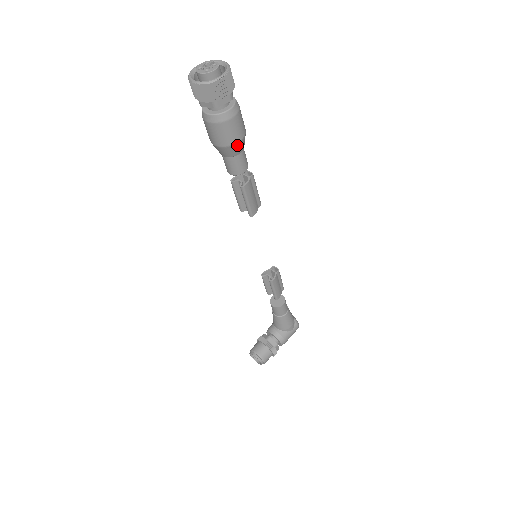
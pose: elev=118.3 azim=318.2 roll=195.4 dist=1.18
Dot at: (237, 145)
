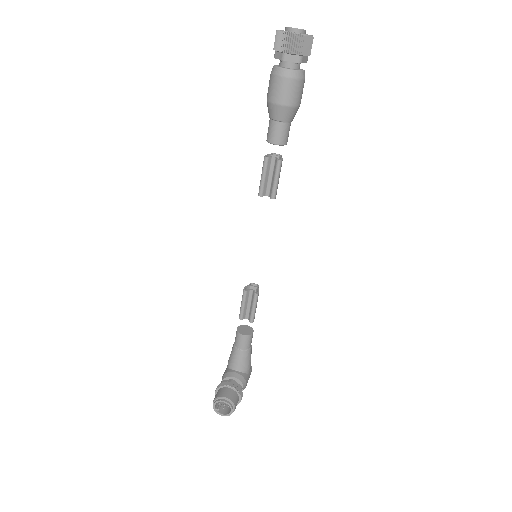
Dot at: (297, 109)
